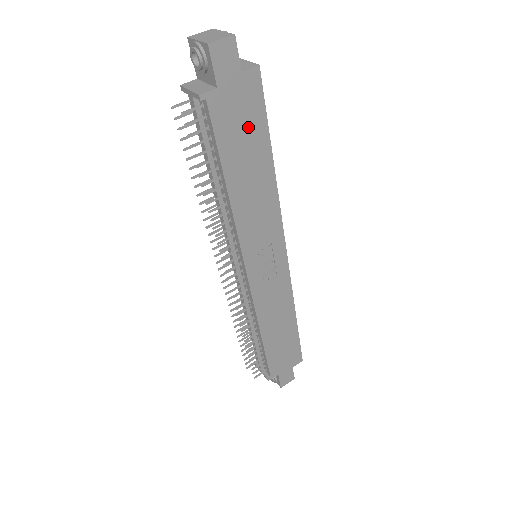
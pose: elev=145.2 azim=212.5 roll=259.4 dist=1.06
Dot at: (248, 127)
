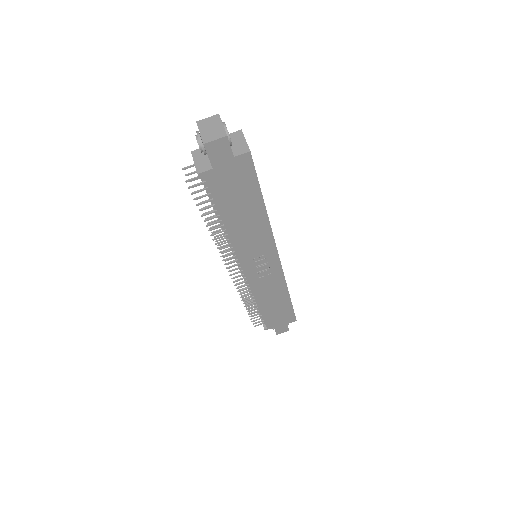
Dot at: (241, 189)
